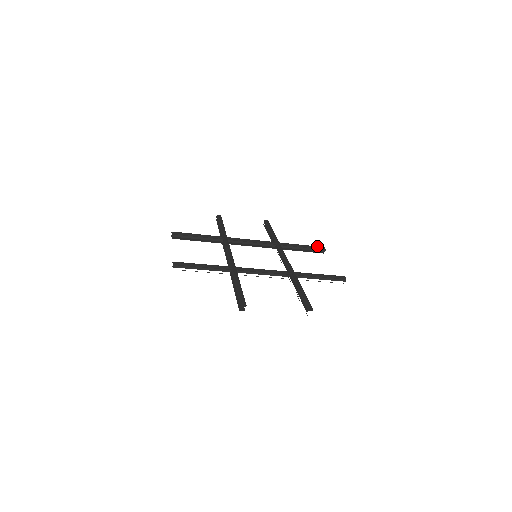
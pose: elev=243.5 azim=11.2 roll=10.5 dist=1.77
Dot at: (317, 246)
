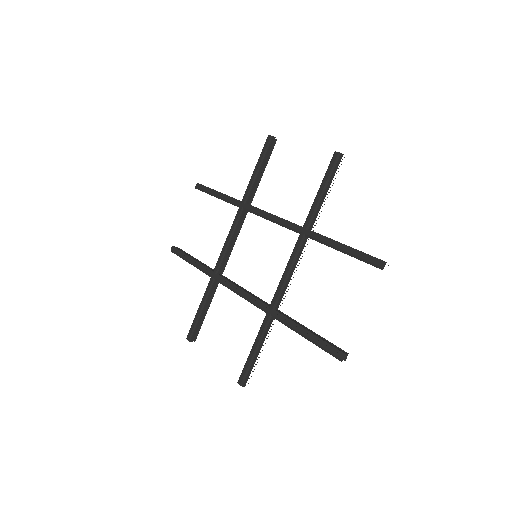
Dot at: (264, 147)
